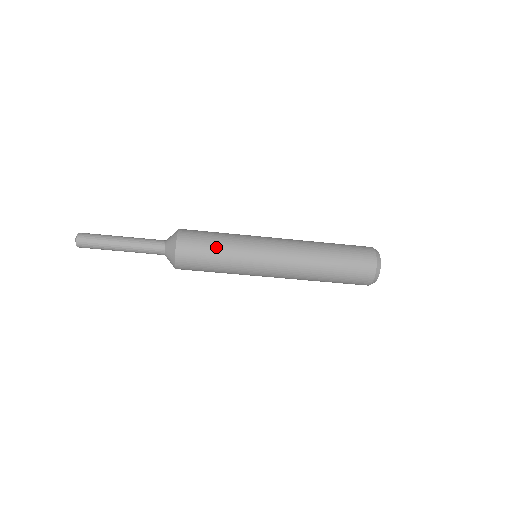
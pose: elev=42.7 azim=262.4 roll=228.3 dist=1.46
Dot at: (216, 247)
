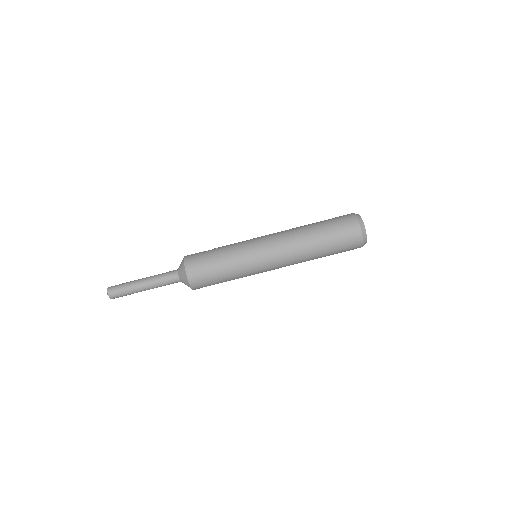
Dot at: occluded
